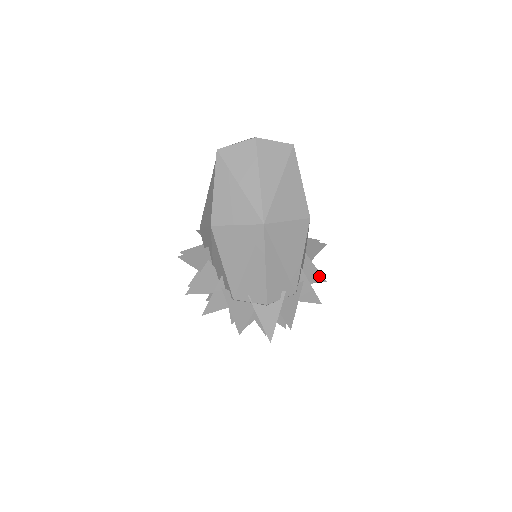
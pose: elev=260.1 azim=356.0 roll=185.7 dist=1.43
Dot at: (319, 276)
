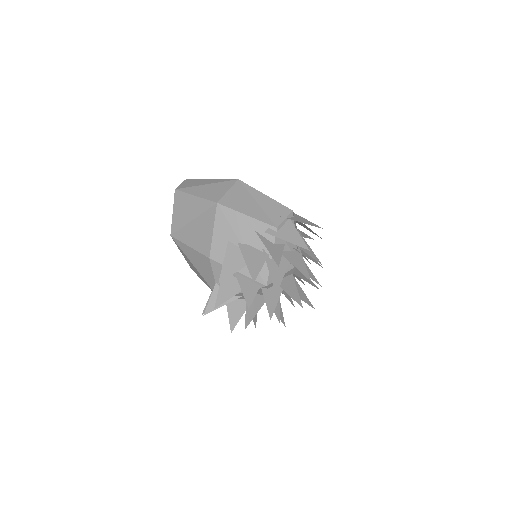
Dot at: occluded
